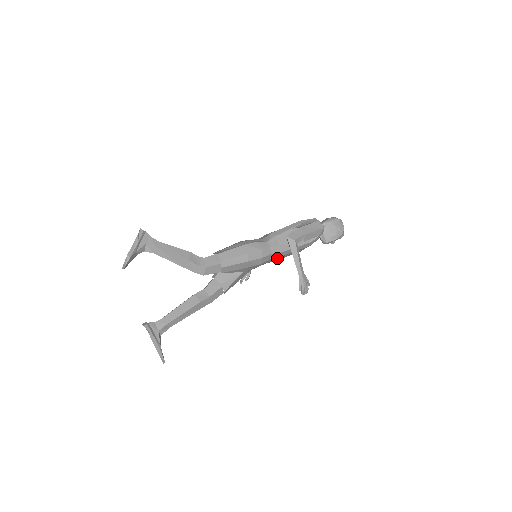
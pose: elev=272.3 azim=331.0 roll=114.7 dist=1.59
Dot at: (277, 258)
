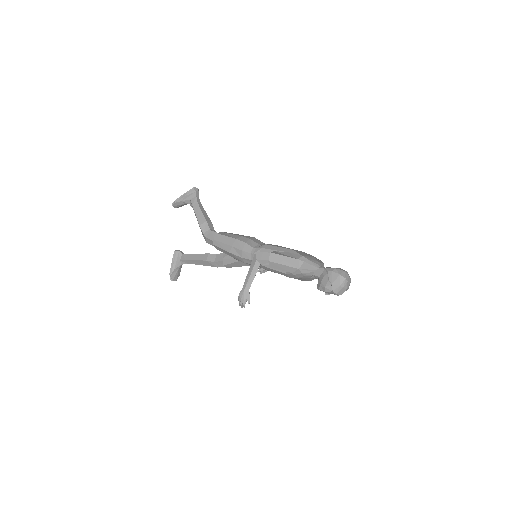
Dot at: occluded
